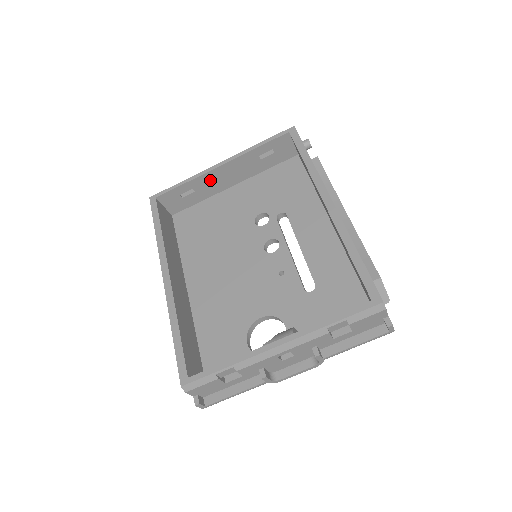
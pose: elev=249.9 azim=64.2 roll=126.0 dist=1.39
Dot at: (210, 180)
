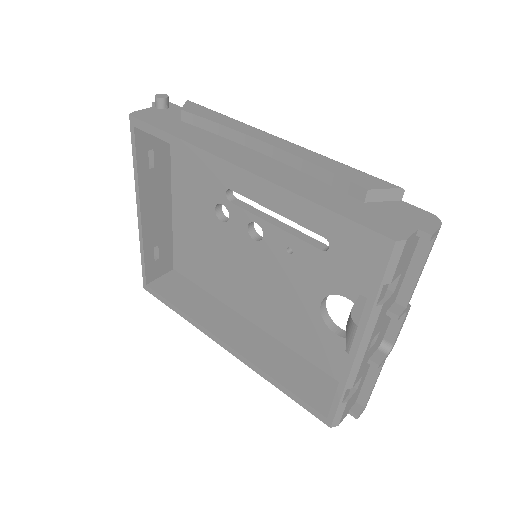
Dot at: (153, 228)
